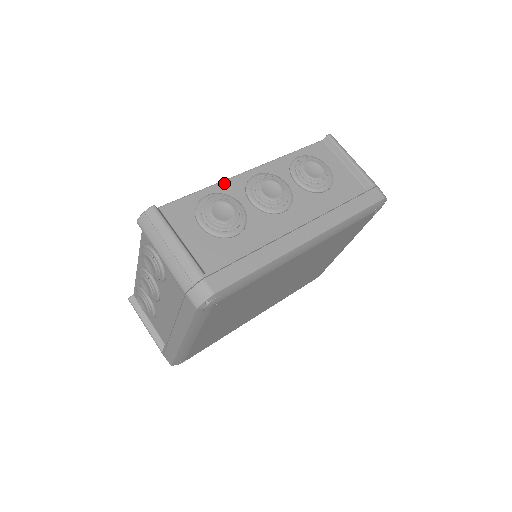
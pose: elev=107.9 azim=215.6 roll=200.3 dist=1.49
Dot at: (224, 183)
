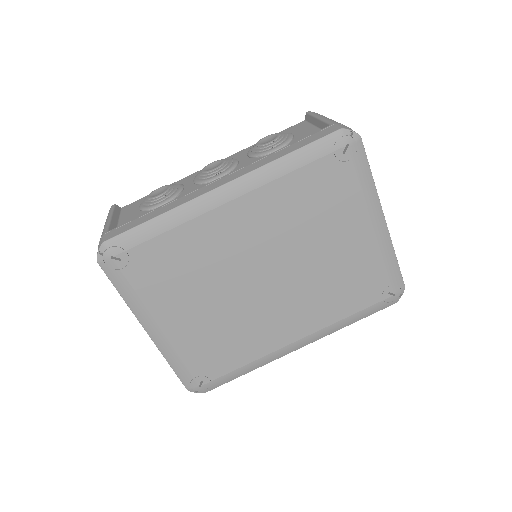
Dot at: (183, 179)
